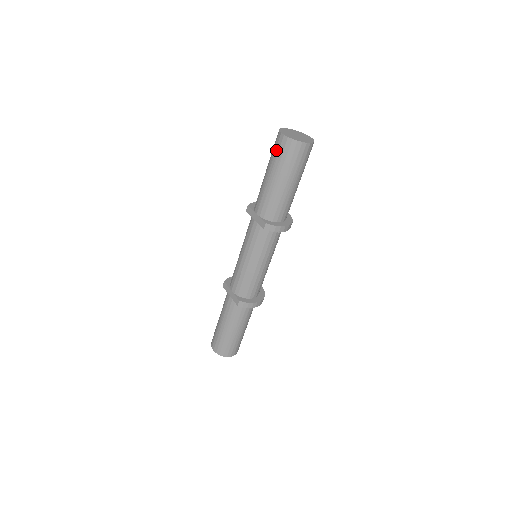
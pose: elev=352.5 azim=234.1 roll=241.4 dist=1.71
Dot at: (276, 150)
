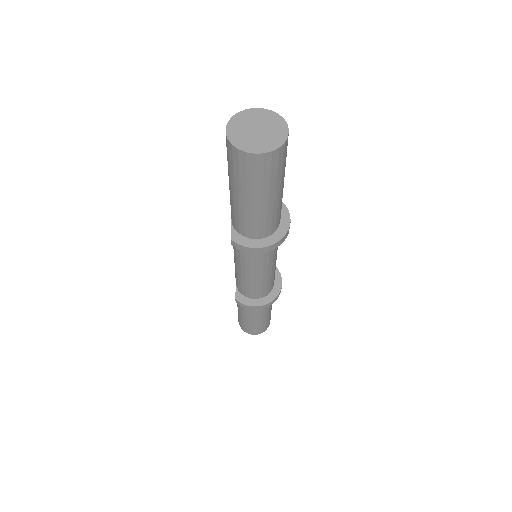
Dot at: occluded
